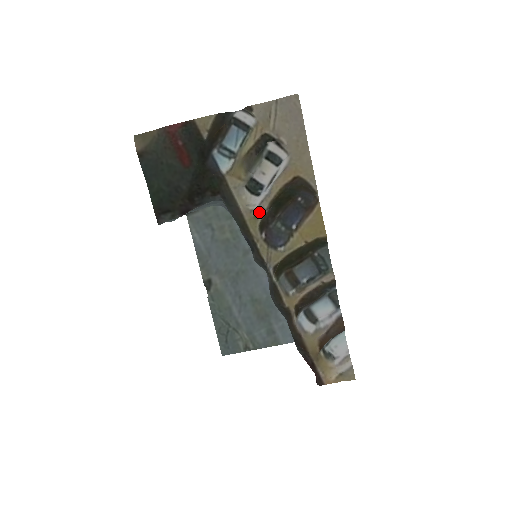
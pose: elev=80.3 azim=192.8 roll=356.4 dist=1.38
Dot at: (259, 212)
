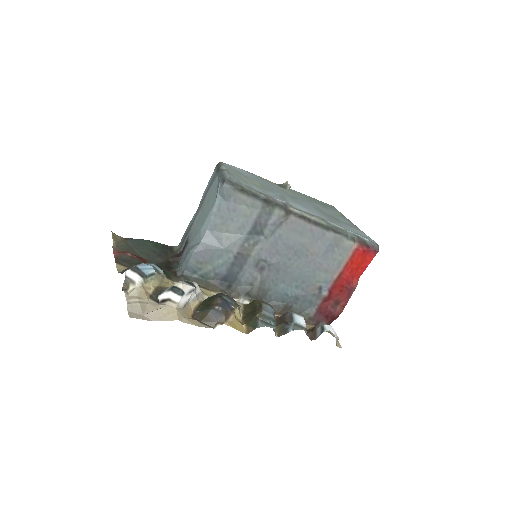
Dot at: (203, 296)
